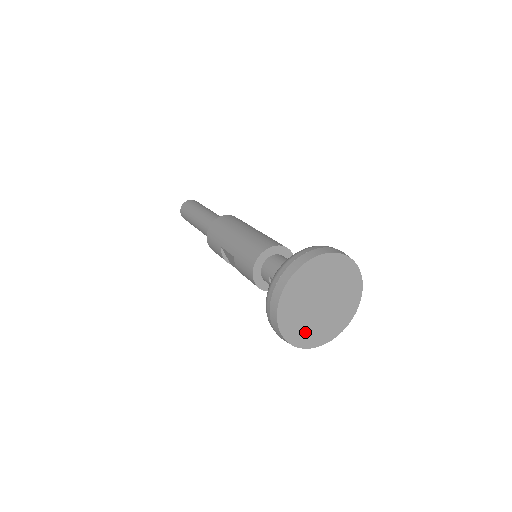
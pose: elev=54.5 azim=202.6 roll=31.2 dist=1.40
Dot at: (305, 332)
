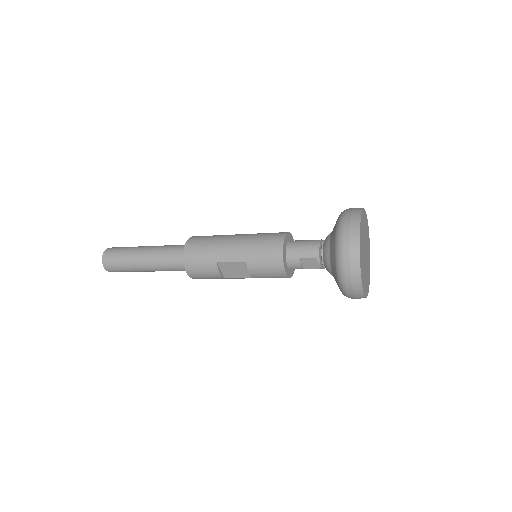
Dot at: (365, 282)
